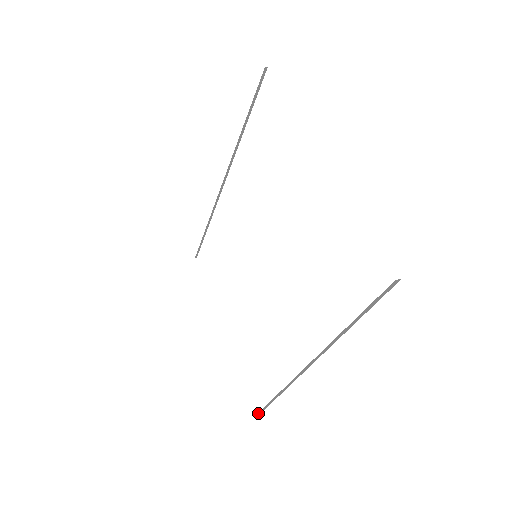
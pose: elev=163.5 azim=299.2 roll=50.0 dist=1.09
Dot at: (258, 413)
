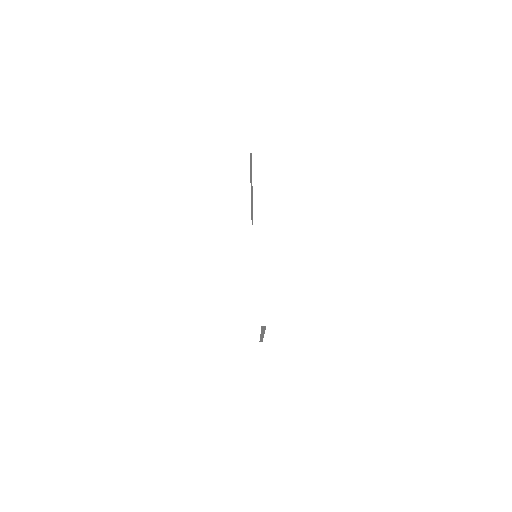
Dot at: (260, 341)
